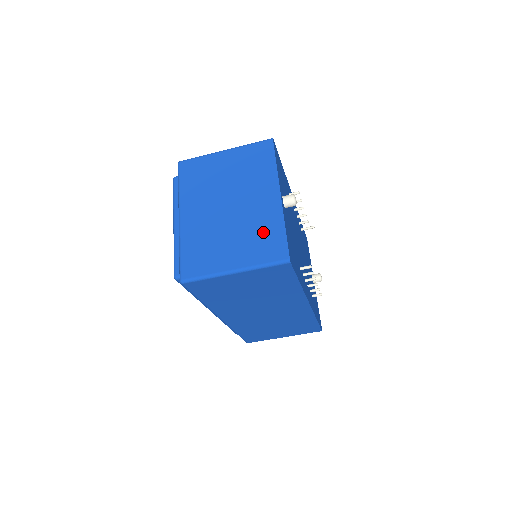
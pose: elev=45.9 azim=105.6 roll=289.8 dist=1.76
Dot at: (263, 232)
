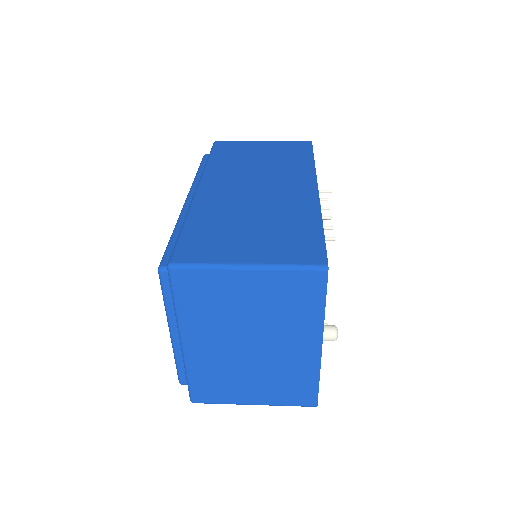
Dot at: (292, 380)
